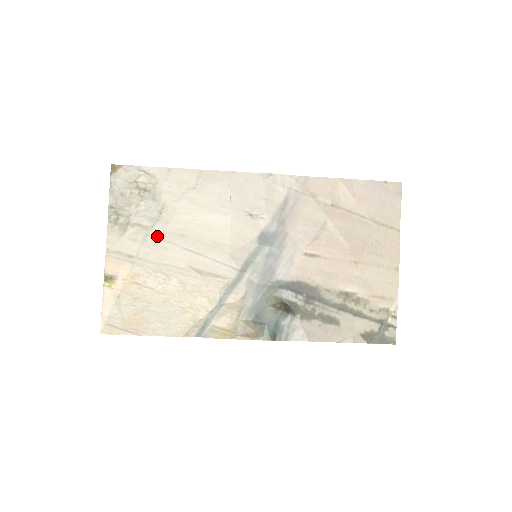
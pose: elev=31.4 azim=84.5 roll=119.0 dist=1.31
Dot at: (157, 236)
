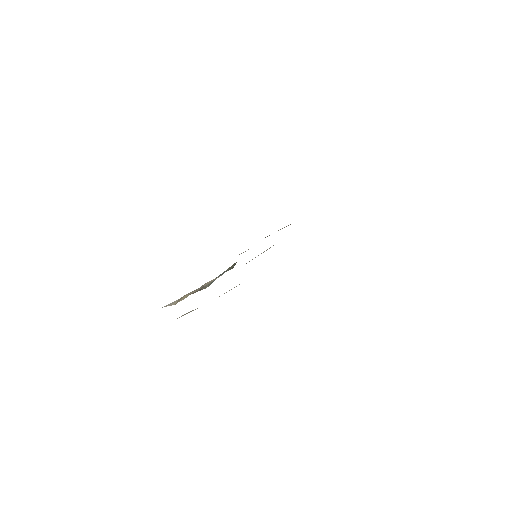
Dot at: occluded
